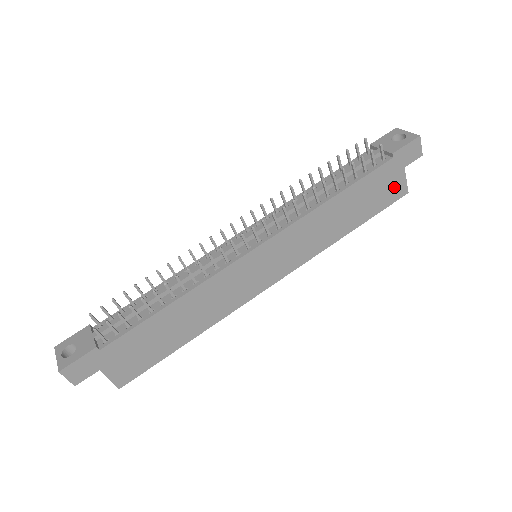
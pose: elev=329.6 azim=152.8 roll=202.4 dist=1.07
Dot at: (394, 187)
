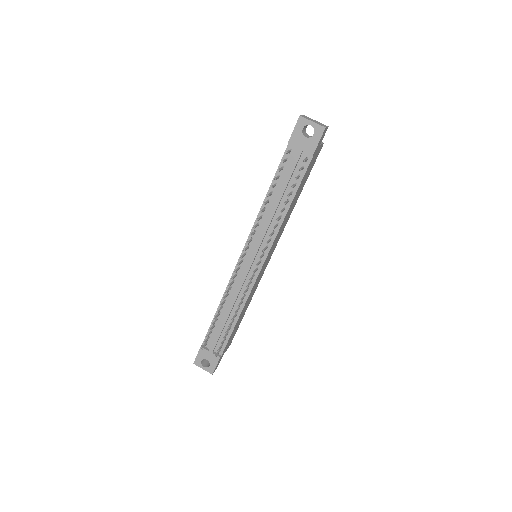
Dot at: (316, 156)
